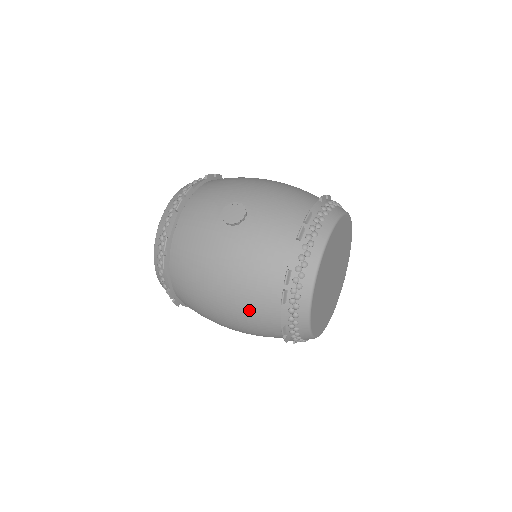
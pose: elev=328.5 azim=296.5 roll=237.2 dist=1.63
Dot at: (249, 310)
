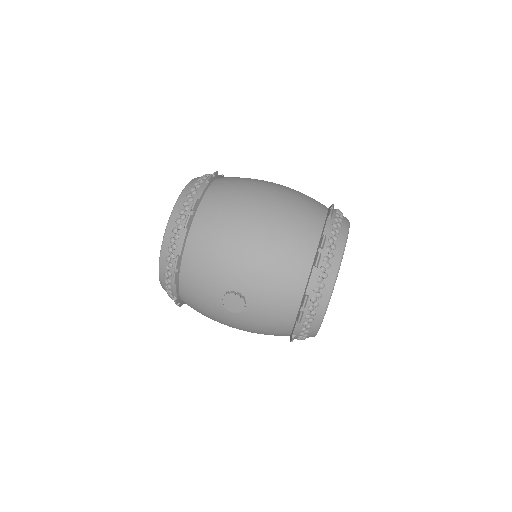
Dot at: occluded
